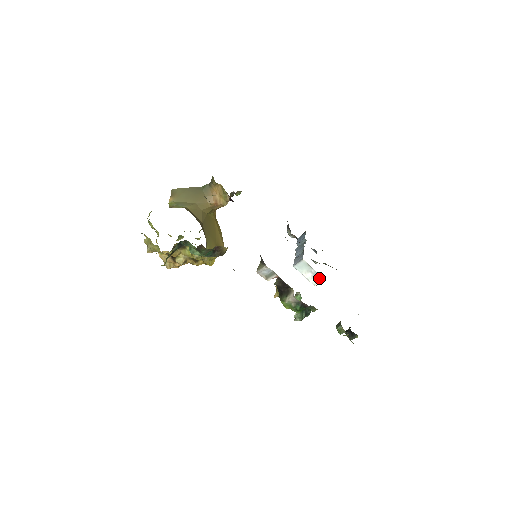
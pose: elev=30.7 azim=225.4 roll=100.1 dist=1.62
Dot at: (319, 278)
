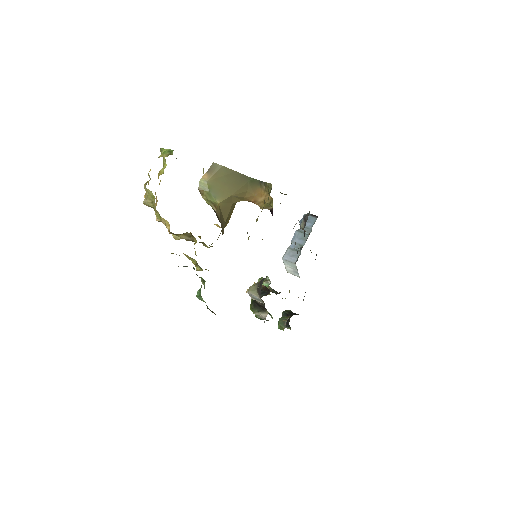
Dot at: (296, 274)
